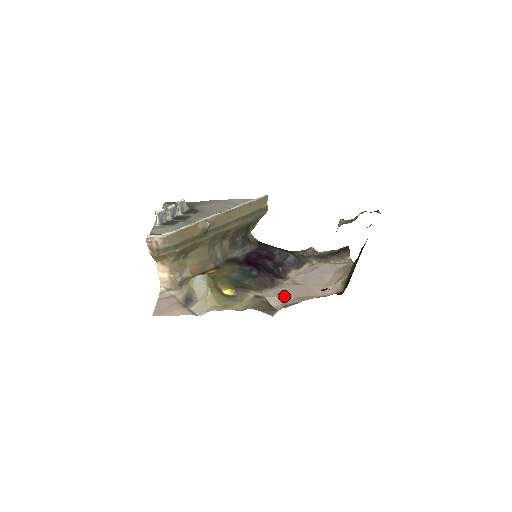
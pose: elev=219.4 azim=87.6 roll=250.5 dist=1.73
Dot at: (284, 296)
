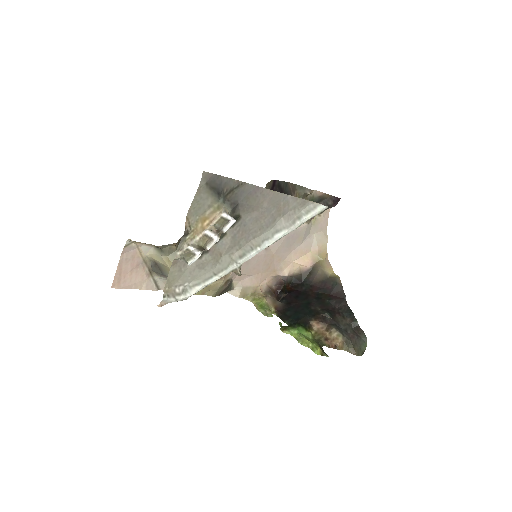
Dot at: (248, 272)
